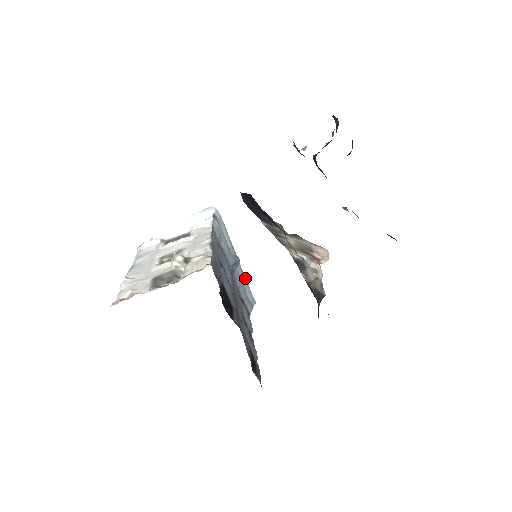
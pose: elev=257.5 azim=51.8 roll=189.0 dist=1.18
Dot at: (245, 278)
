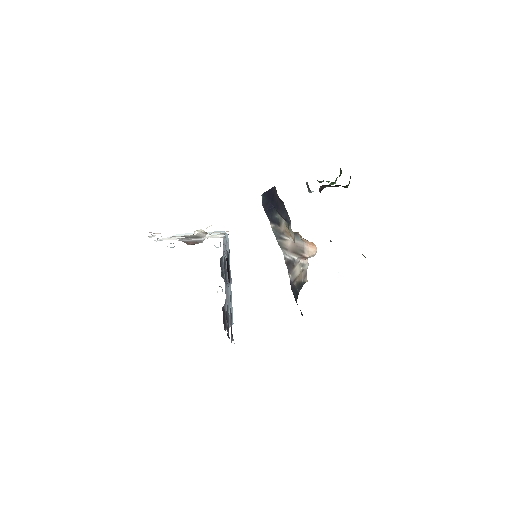
Dot at: (231, 299)
